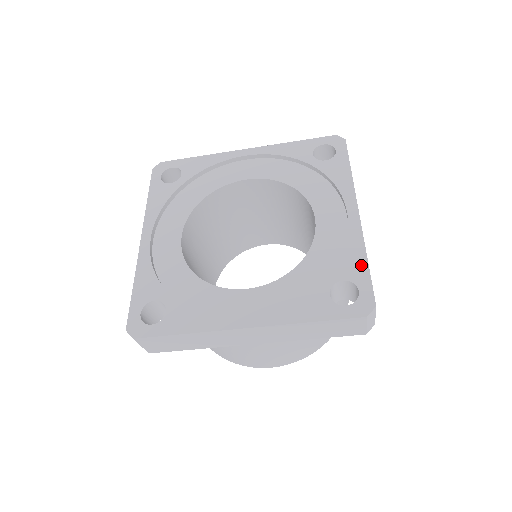
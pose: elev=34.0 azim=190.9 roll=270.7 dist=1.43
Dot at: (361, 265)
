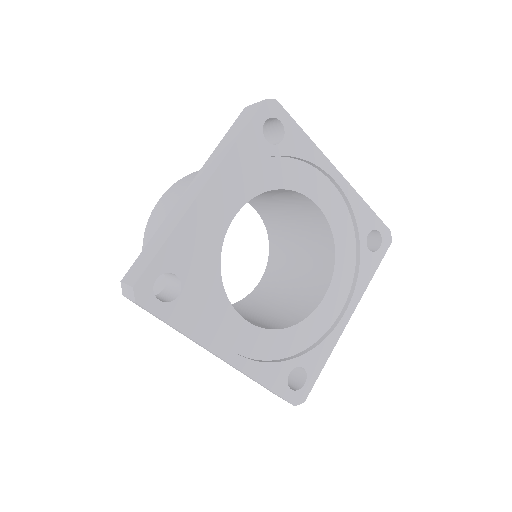
Dot at: (320, 364)
